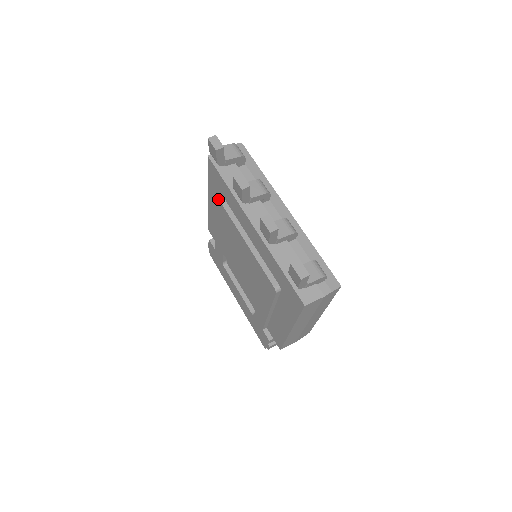
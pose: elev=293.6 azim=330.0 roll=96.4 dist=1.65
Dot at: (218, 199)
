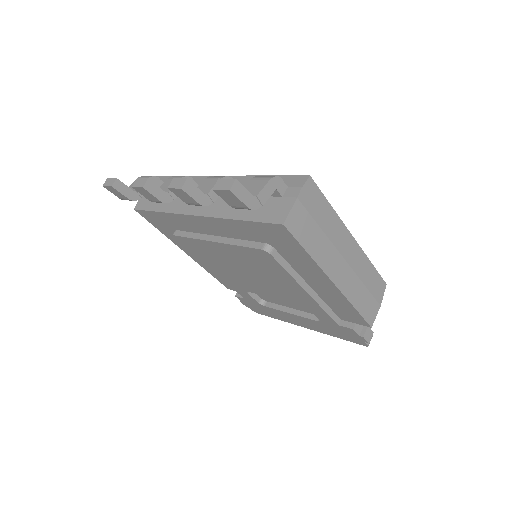
Dot at: (172, 236)
